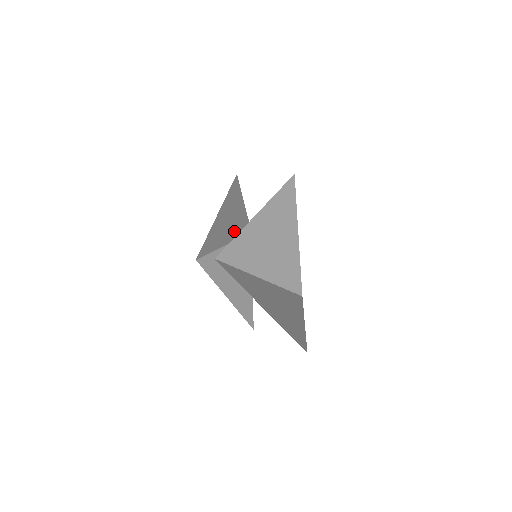
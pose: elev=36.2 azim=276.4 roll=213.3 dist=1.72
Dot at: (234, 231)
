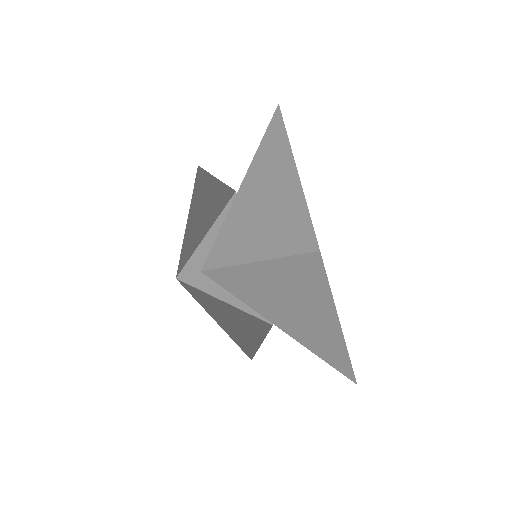
Dot at: (214, 211)
